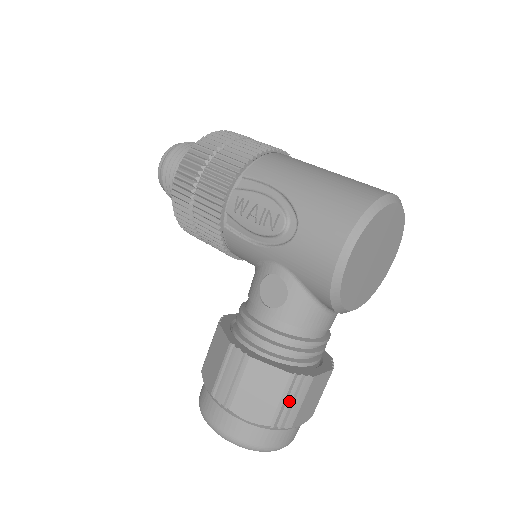
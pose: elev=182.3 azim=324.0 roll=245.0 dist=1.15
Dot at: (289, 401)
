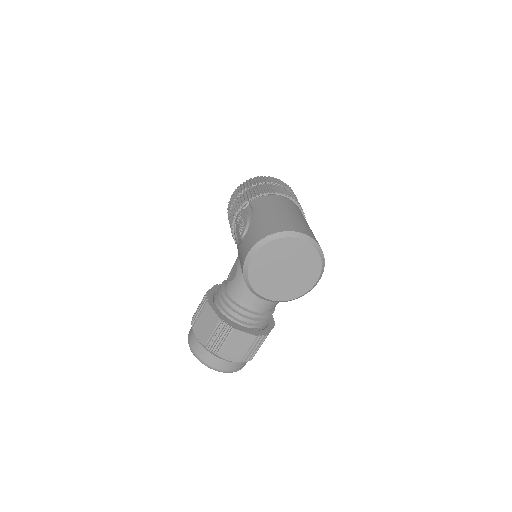
Dot at: (217, 336)
